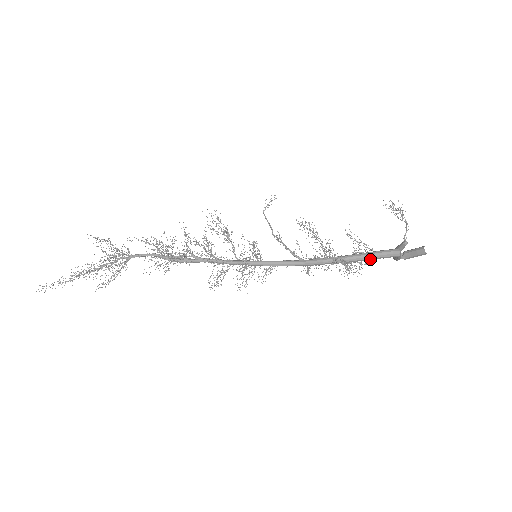
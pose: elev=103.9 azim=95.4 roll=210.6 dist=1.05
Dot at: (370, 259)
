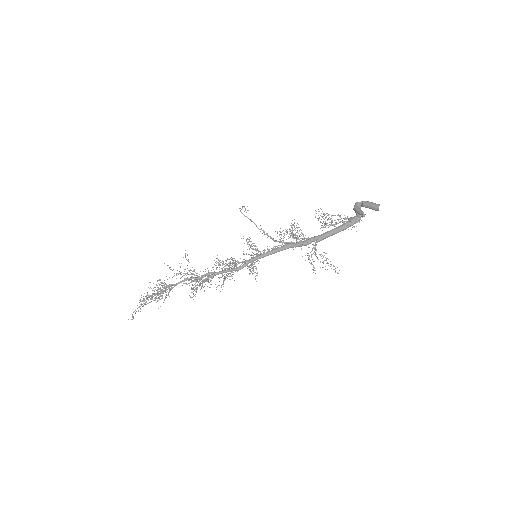
Dot at: occluded
